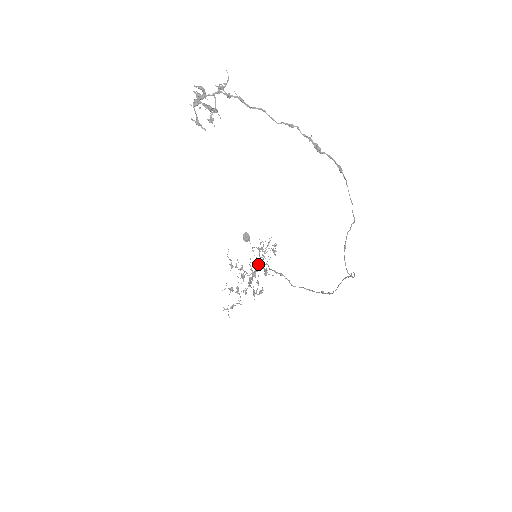
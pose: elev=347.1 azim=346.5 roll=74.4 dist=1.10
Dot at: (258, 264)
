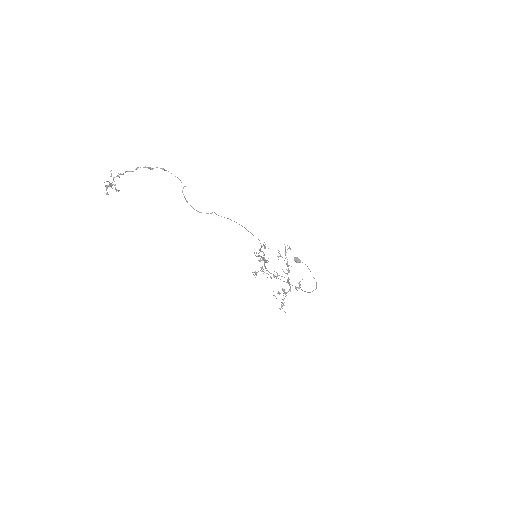
Dot at: (260, 260)
